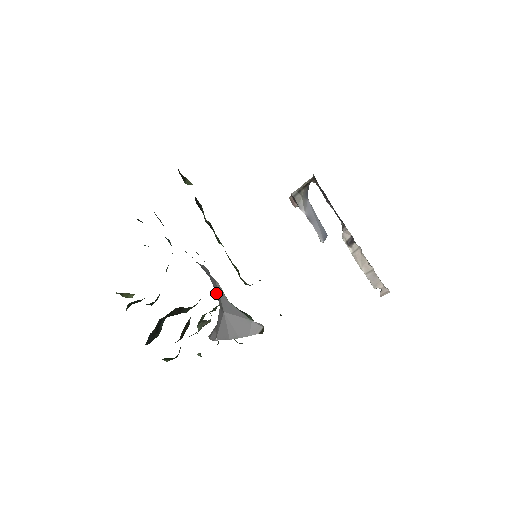
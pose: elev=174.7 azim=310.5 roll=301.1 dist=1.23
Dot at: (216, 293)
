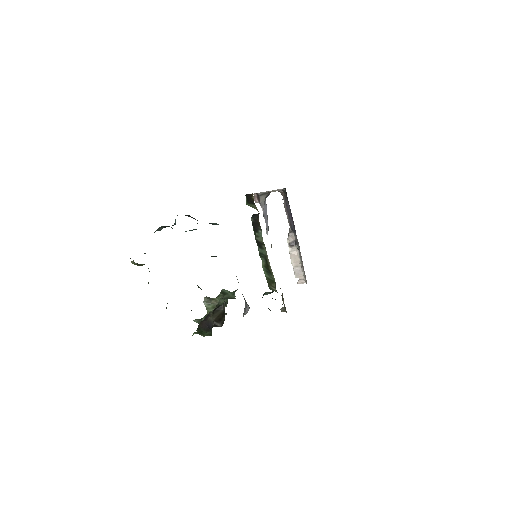
Dot at: occluded
